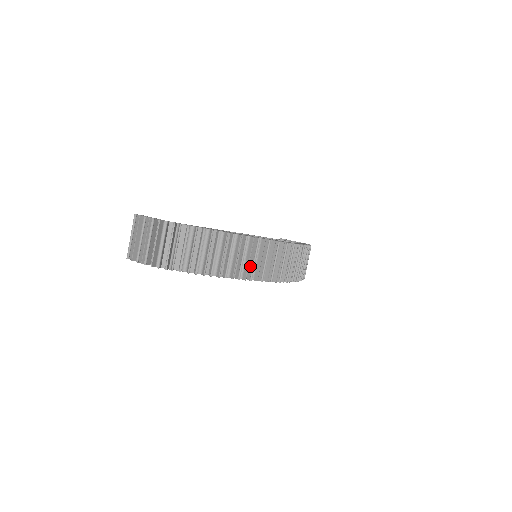
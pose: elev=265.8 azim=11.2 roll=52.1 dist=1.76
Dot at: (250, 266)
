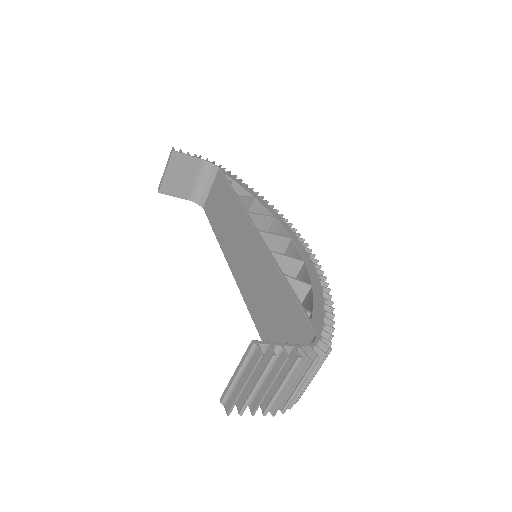
Dot at: occluded
